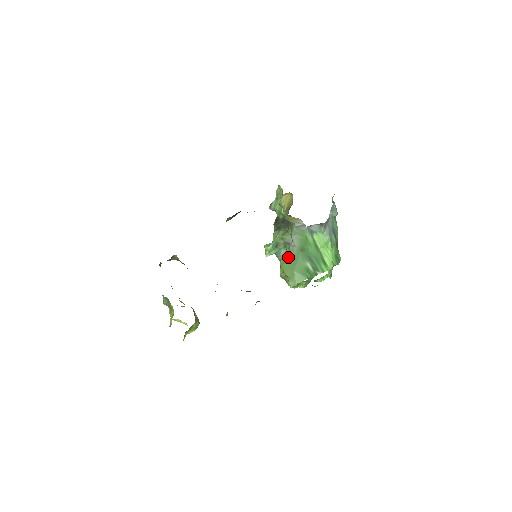
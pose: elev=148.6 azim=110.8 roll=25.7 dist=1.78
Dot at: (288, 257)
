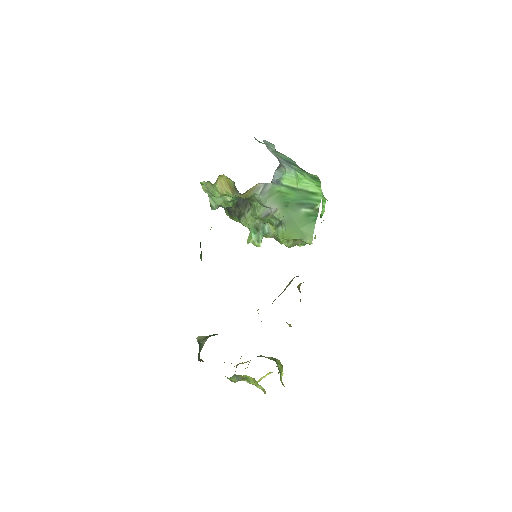
Dot at: (281, 225)
